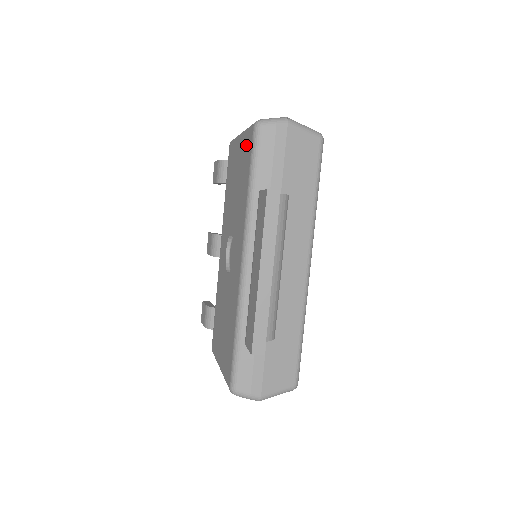
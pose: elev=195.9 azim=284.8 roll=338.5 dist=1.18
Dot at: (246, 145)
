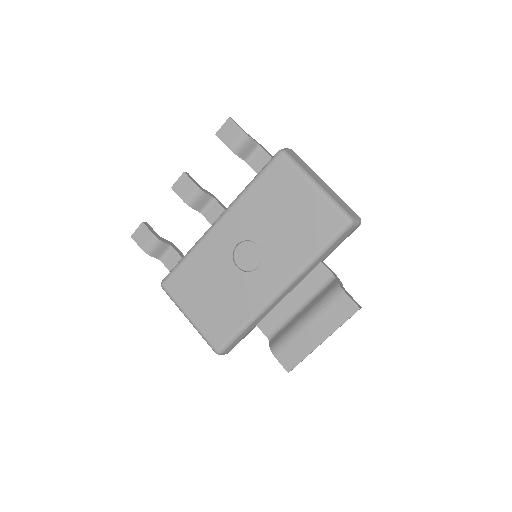
Dot at: (326, 216)
